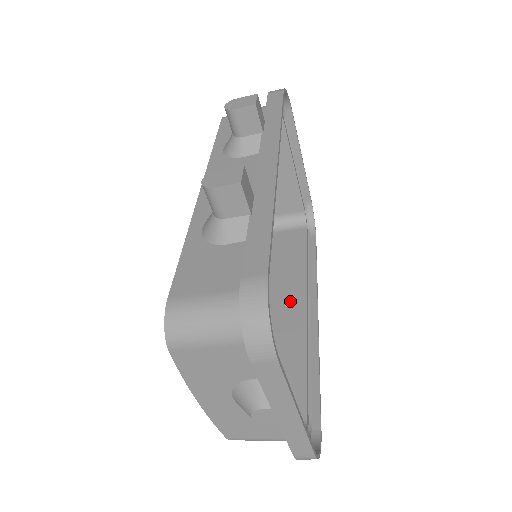
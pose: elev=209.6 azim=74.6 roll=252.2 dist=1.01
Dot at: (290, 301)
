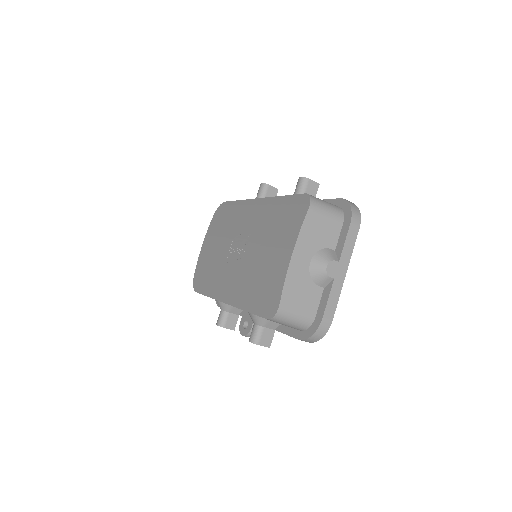
Dot at: occluded
